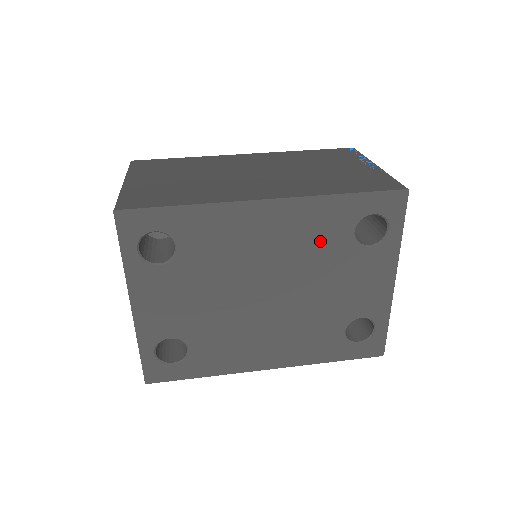
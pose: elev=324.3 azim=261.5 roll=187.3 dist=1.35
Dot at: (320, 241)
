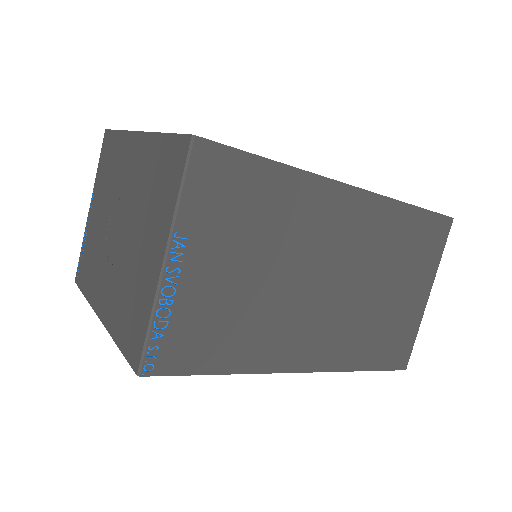
Dot at: occluded
